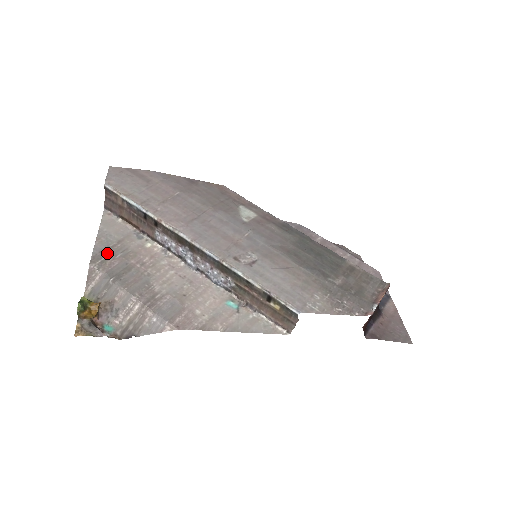
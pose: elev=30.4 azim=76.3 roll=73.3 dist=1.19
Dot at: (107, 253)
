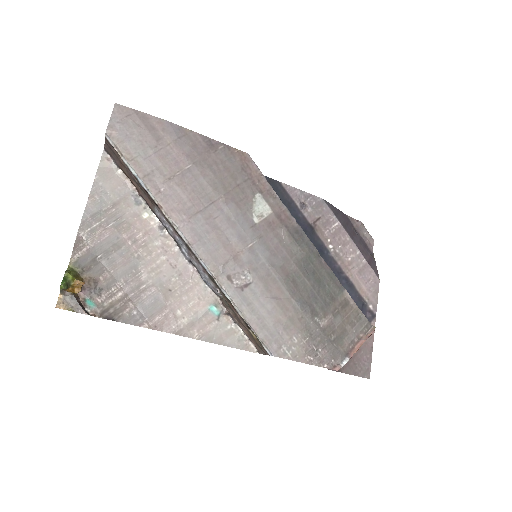
Dot at: (99, 219)
